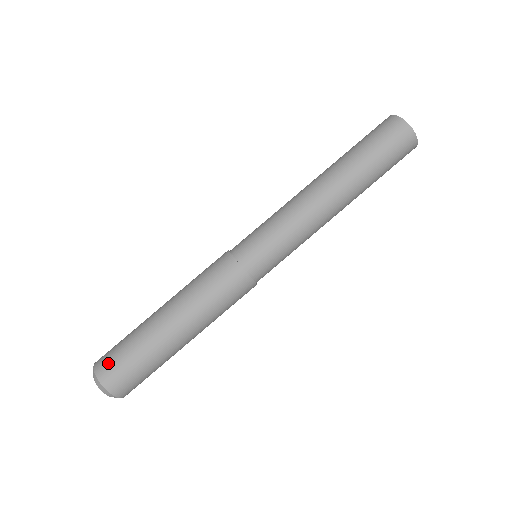
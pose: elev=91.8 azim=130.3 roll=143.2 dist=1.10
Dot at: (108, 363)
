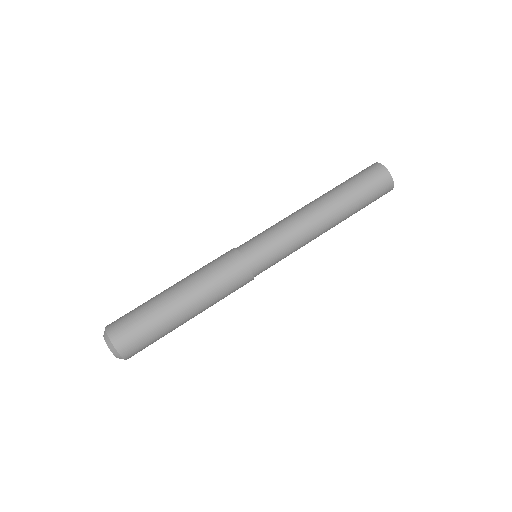
Dot at: (118, 320)
